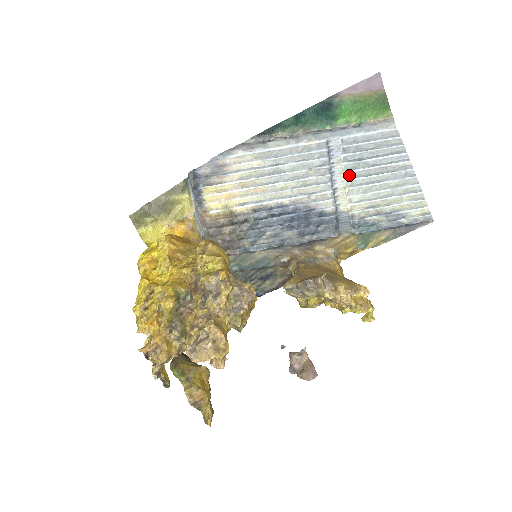
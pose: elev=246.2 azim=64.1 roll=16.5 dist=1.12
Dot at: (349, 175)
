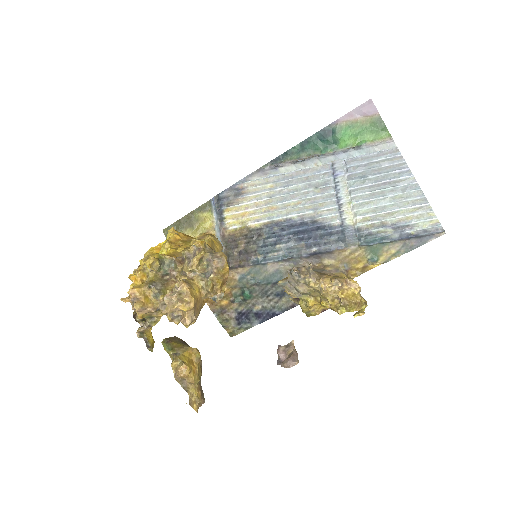
Dot at: (353, 191)
